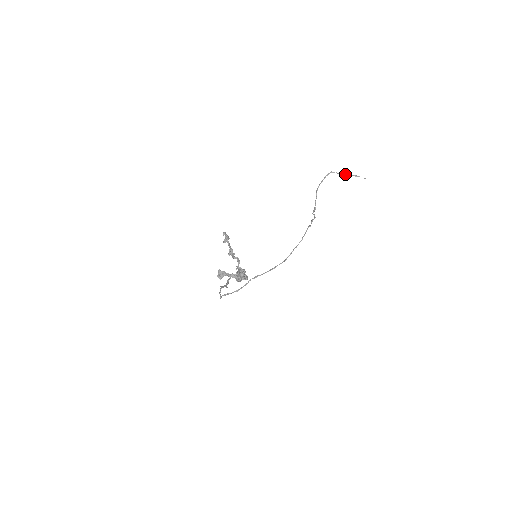
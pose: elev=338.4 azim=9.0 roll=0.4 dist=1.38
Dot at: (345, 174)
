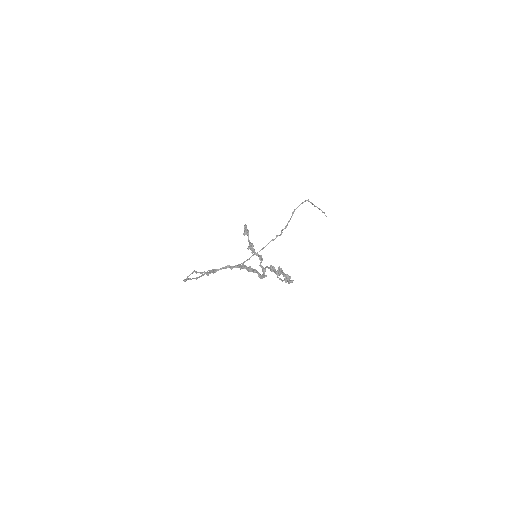
Dot at: (316, 206)
